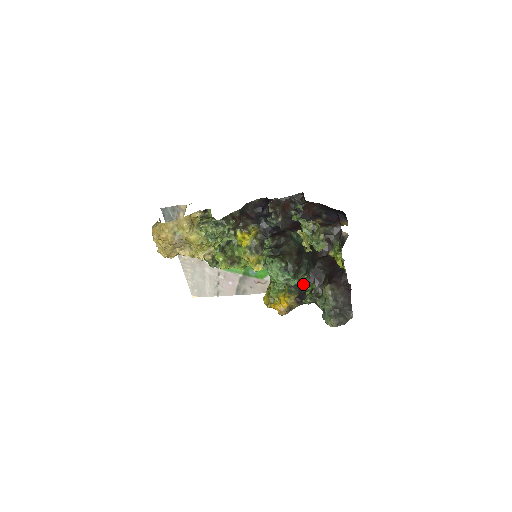
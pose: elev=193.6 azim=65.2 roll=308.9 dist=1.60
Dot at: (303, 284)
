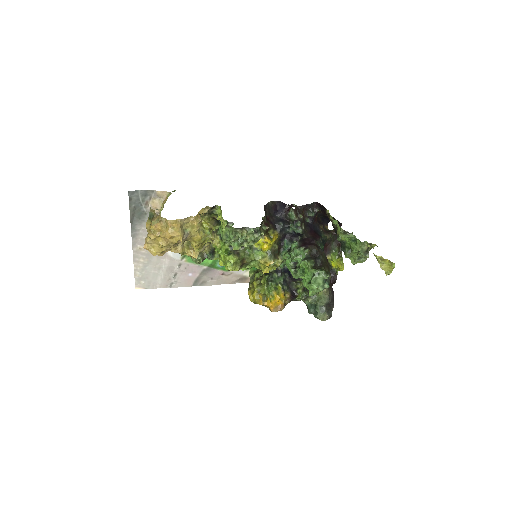
Dot at: (292, 282)
